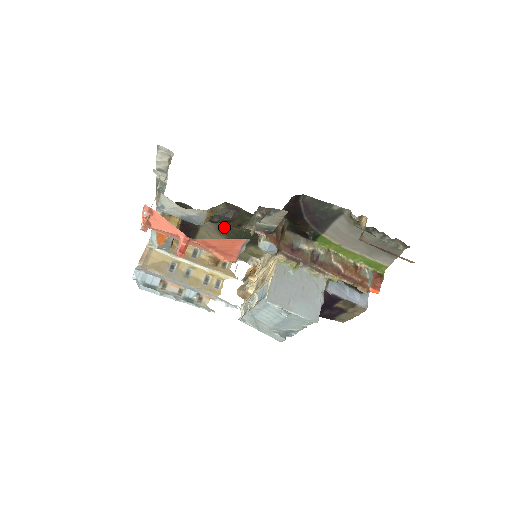
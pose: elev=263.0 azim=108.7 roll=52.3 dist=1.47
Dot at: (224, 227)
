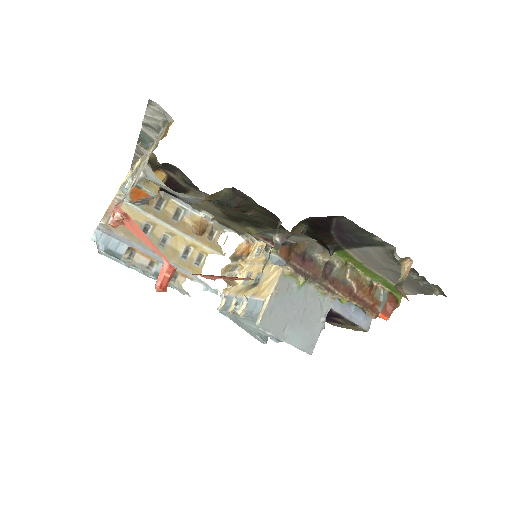
Dot at: occluded
